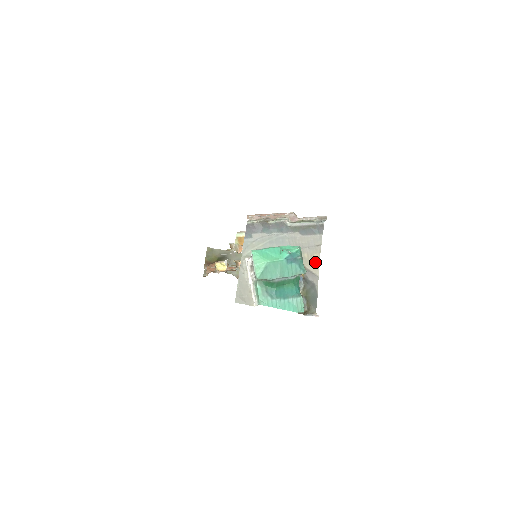
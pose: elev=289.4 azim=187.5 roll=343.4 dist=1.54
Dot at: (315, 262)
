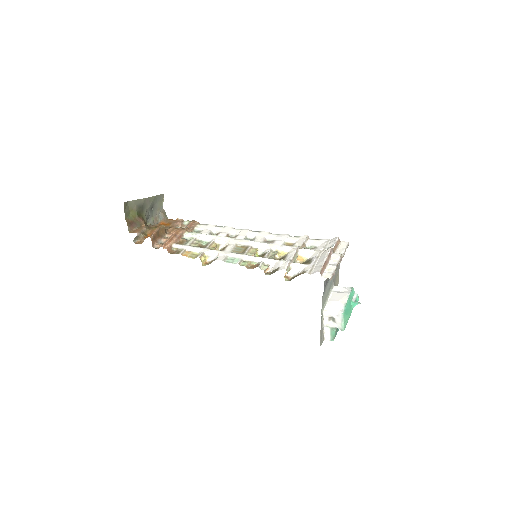
Dot at: (338, 279)
